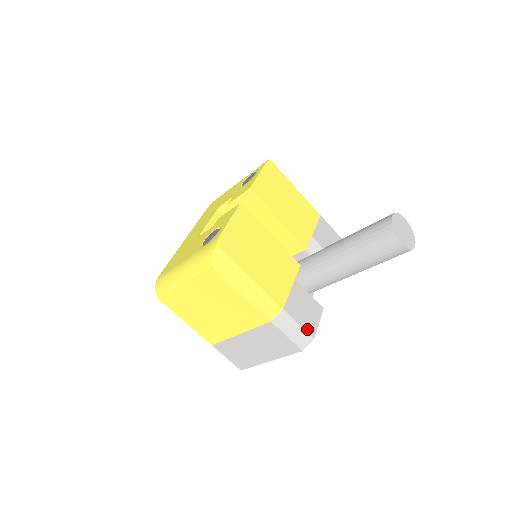
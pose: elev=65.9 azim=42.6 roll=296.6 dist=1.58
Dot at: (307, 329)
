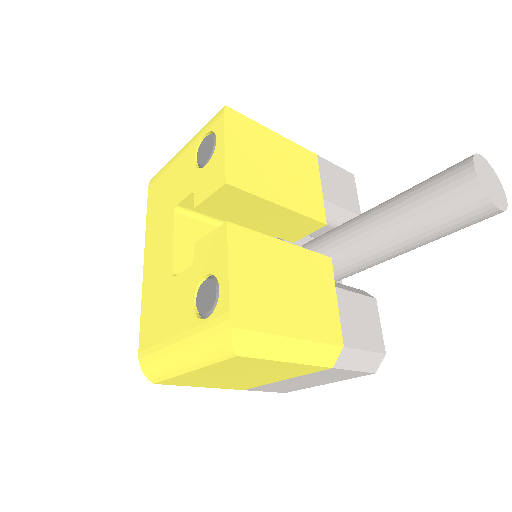
Dot at: (375, 348)
